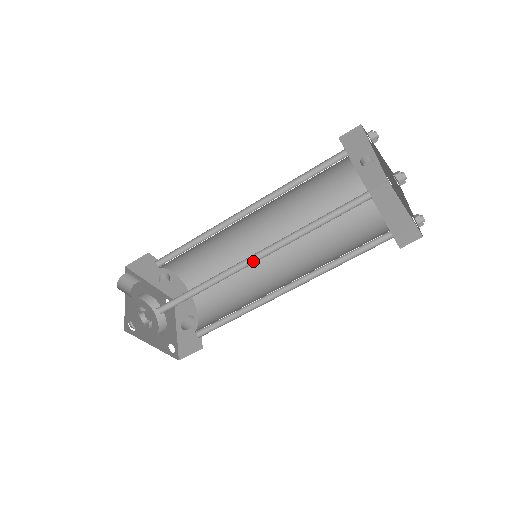
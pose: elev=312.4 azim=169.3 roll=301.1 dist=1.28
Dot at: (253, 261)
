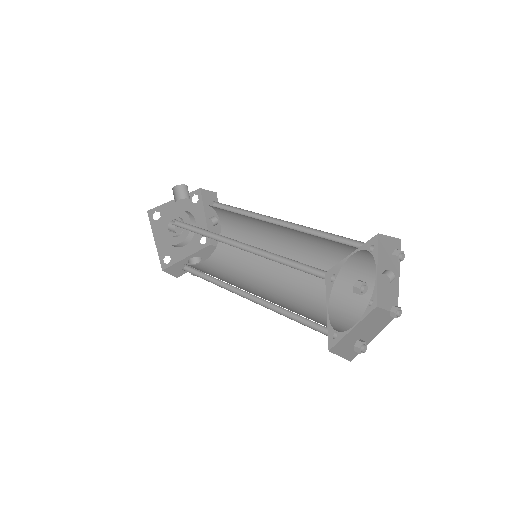
Dot at: (238, 246)
